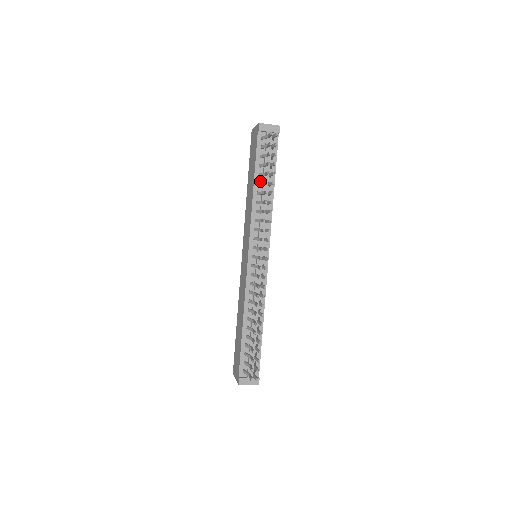
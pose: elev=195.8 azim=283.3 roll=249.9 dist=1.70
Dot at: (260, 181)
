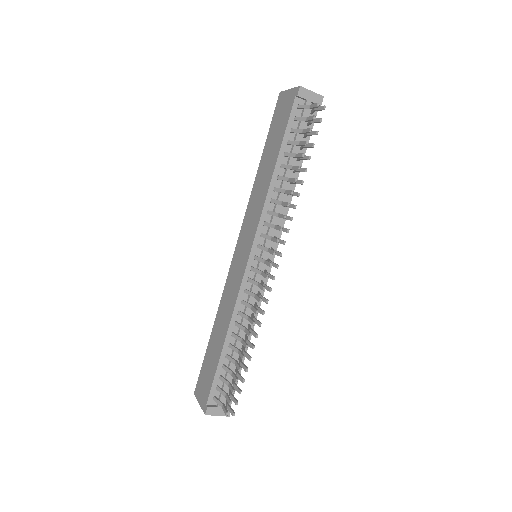
Dot at: (284, 162)
